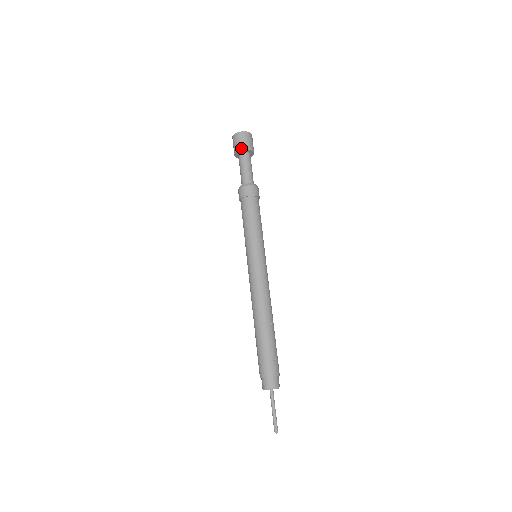
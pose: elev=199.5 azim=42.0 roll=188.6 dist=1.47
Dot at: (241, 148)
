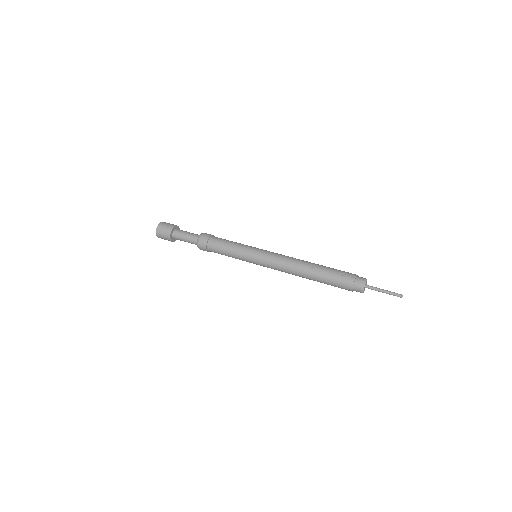
Dot at: (168, 236)
